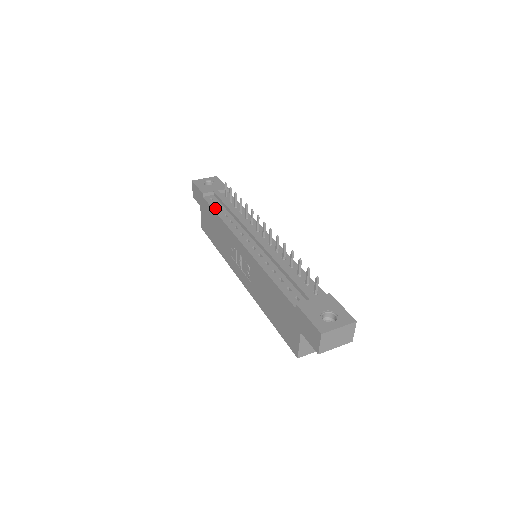
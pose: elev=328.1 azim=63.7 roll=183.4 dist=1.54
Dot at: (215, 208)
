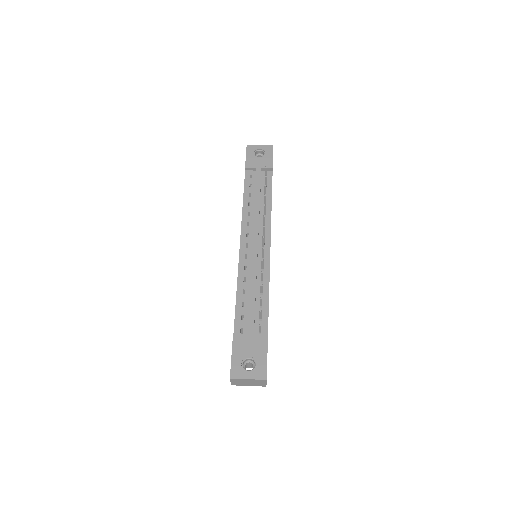
Dot at: (246, 190)
